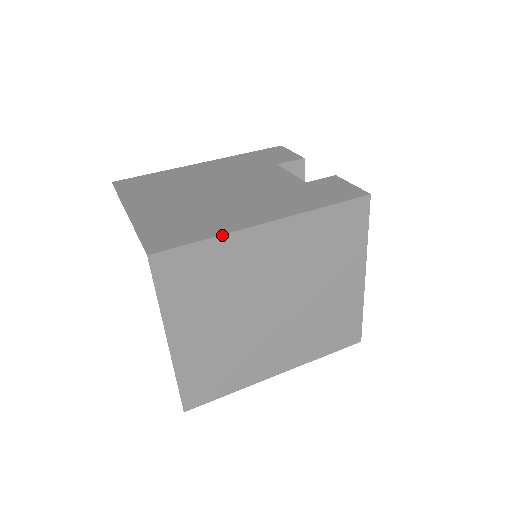
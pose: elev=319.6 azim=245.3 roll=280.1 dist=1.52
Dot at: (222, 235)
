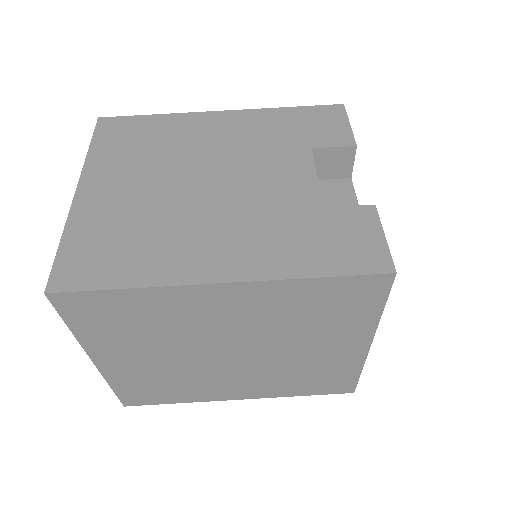
Dot at: (149, 287)
